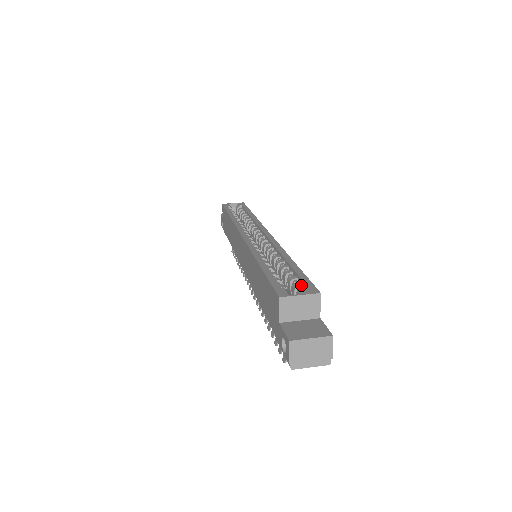
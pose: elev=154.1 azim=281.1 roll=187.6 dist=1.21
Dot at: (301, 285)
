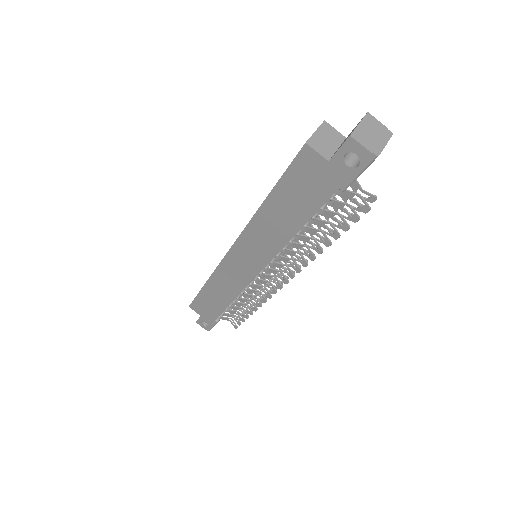
Dot at: occluded
